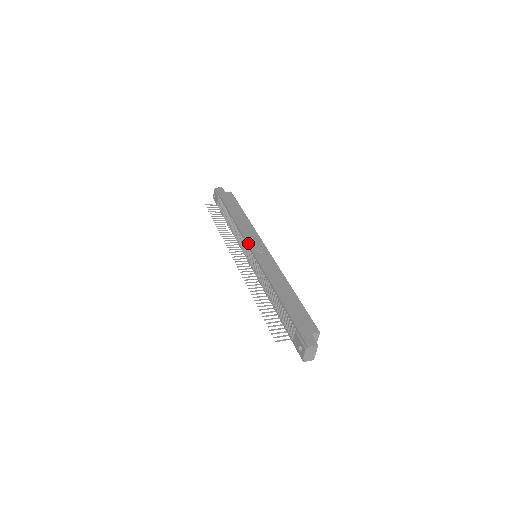
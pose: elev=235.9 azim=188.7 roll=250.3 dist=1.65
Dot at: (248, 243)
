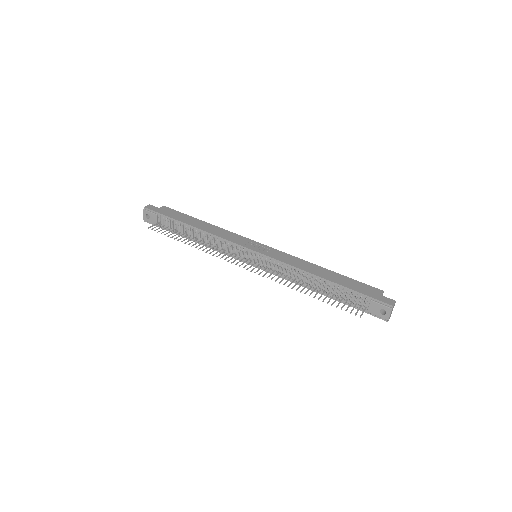
Dot at: (244, 246)
